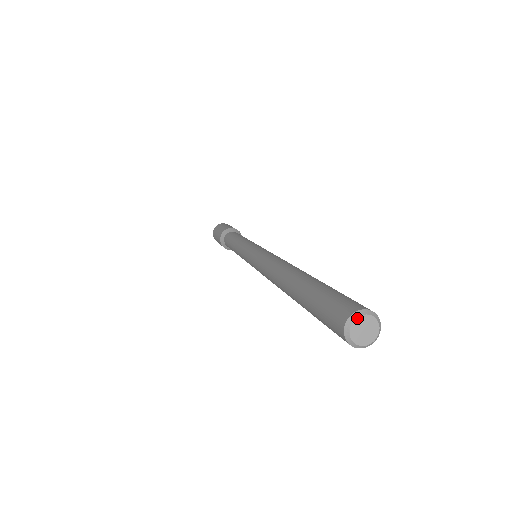
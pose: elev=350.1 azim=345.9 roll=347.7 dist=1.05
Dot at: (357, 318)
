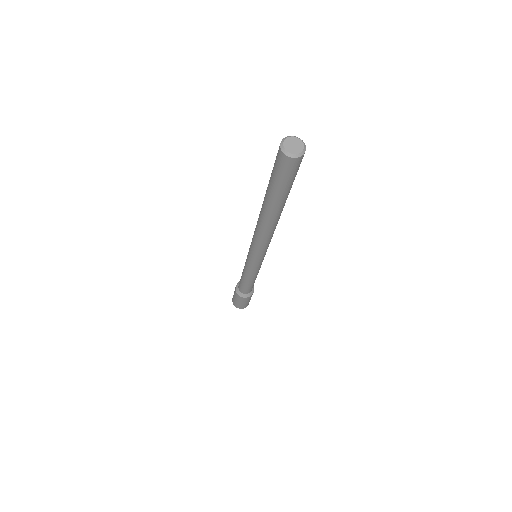
Dot at: (292, 137)
